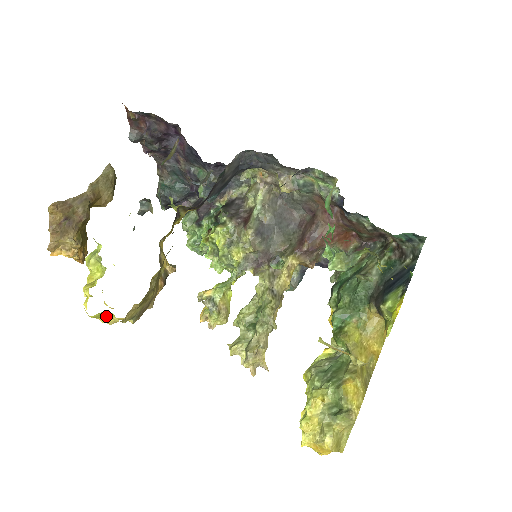
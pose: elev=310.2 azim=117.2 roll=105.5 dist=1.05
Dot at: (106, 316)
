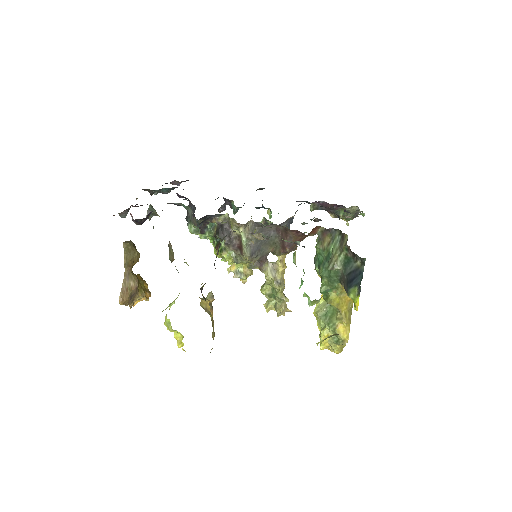
Dot at: occluded
